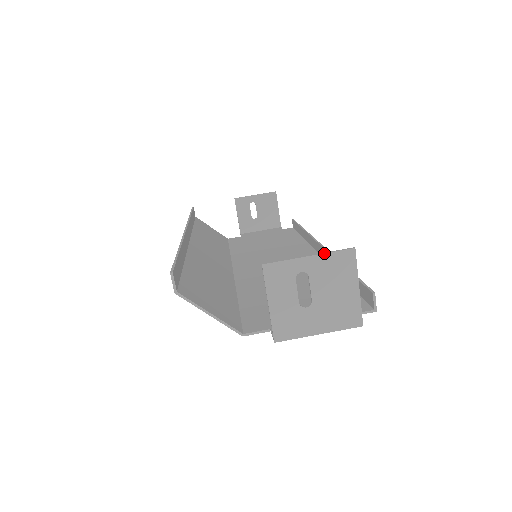
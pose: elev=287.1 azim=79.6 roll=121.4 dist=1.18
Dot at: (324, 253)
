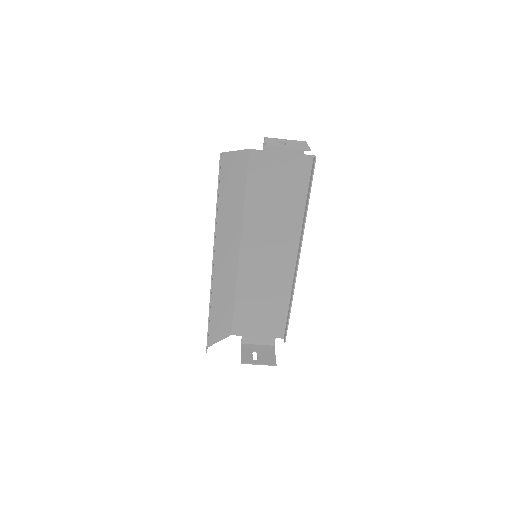
Dot at: occluded
